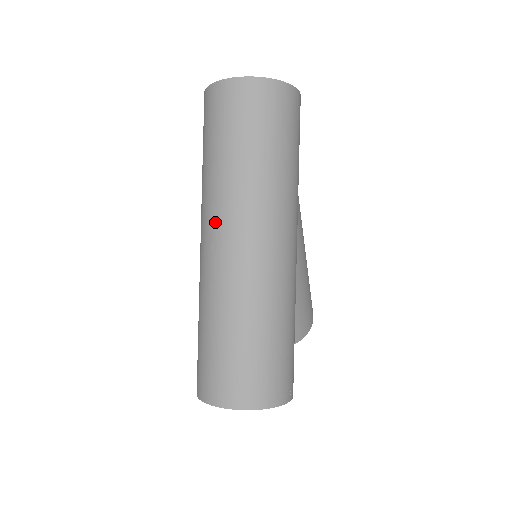
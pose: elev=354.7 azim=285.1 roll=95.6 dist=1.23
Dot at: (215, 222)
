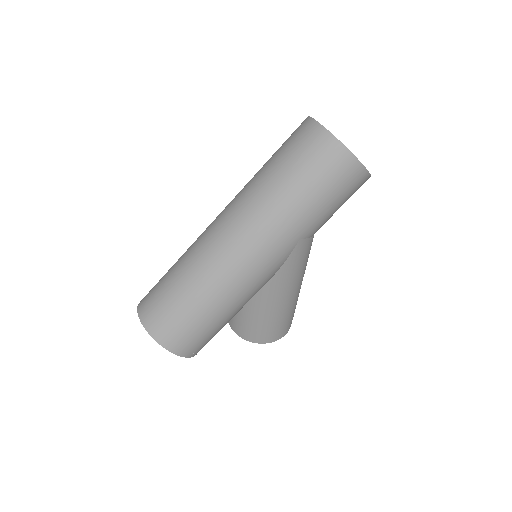
Dot at: (230, 207)
